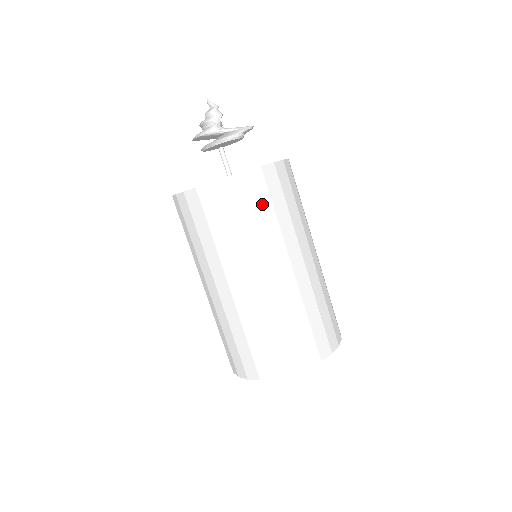
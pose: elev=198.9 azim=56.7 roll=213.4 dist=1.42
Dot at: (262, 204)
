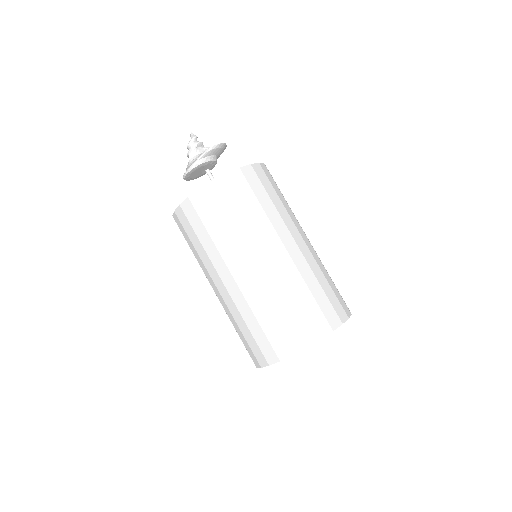
Dot at: (197, 228)
